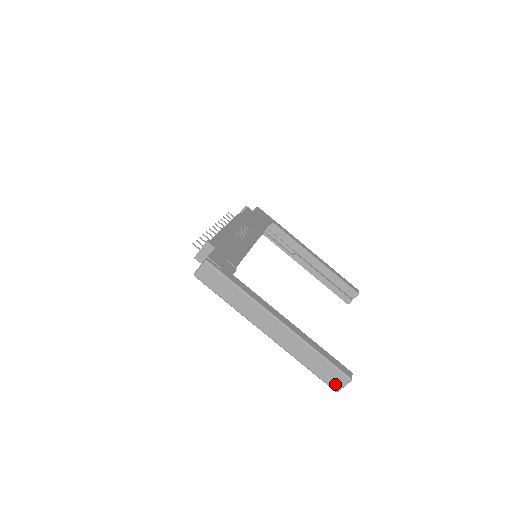
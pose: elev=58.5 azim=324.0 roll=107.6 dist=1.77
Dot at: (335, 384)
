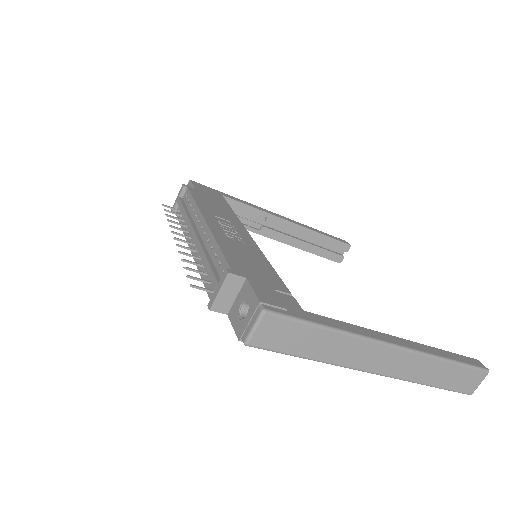
Dot at: (470, 387)
